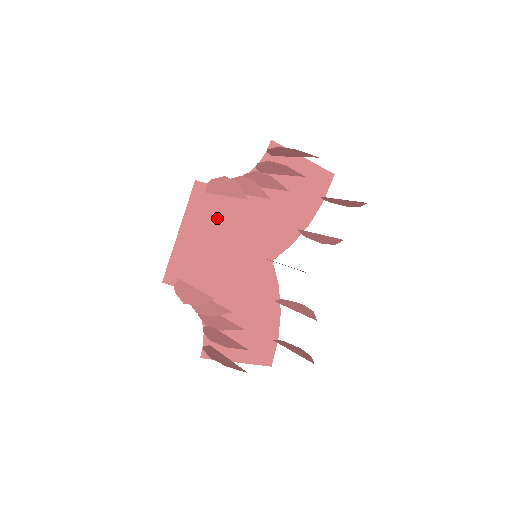
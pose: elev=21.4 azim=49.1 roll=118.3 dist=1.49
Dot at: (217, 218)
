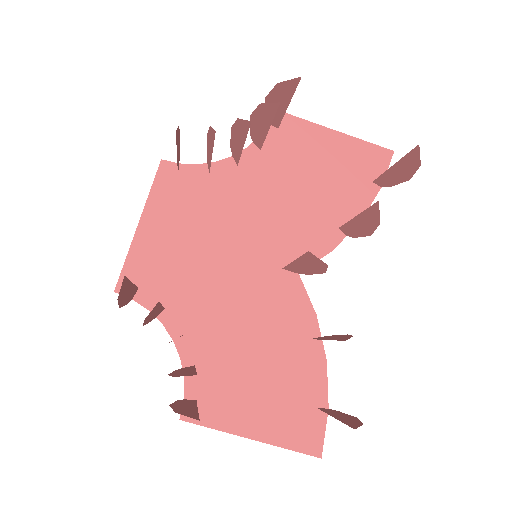
Dot at: (197, 208)
